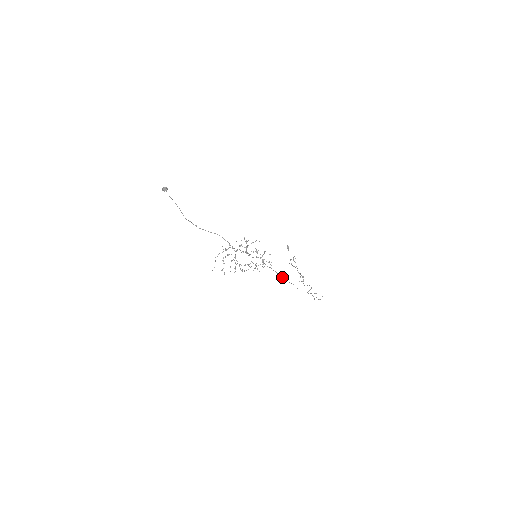
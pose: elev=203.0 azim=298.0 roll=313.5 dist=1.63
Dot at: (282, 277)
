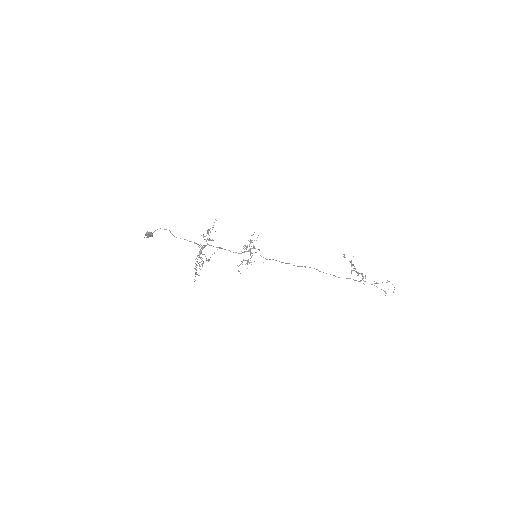
Dot at: occluded
